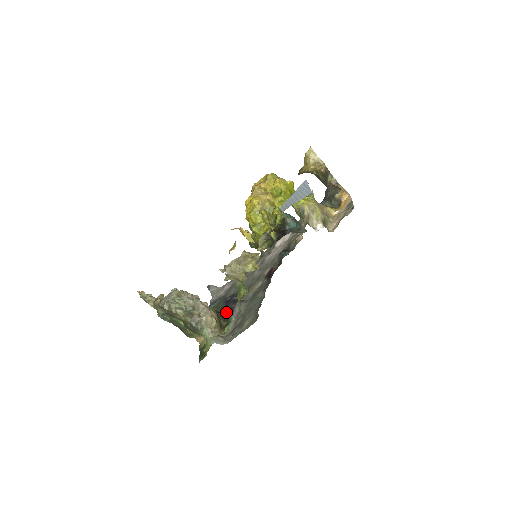
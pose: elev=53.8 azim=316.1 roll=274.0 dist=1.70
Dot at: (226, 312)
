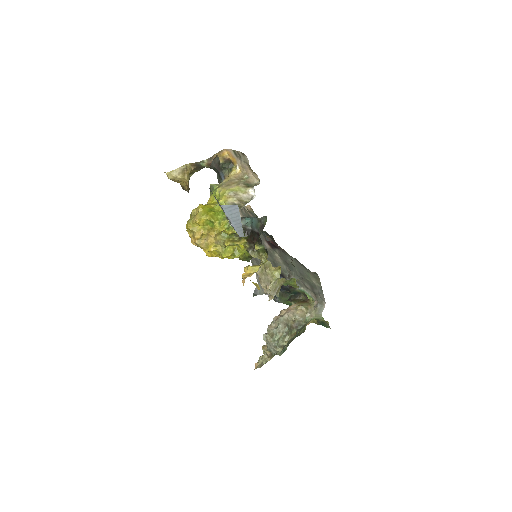
Dot at: (292, 292)
